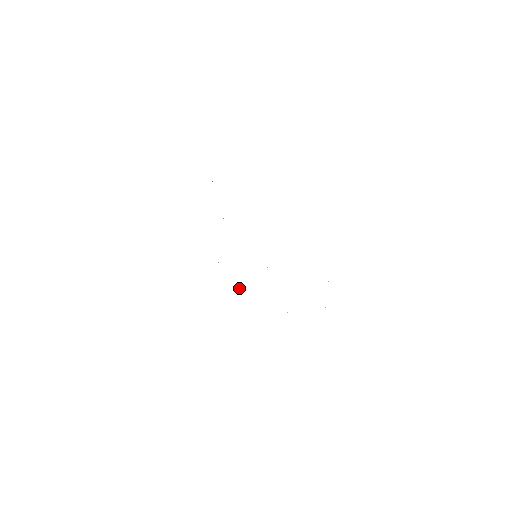
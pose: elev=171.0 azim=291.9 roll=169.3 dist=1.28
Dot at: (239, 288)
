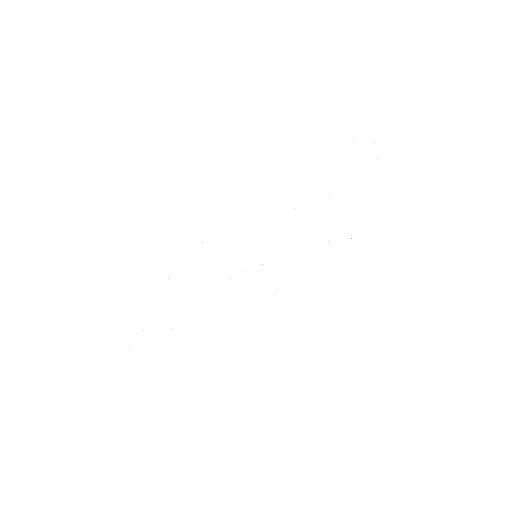
Dot at: occluded
